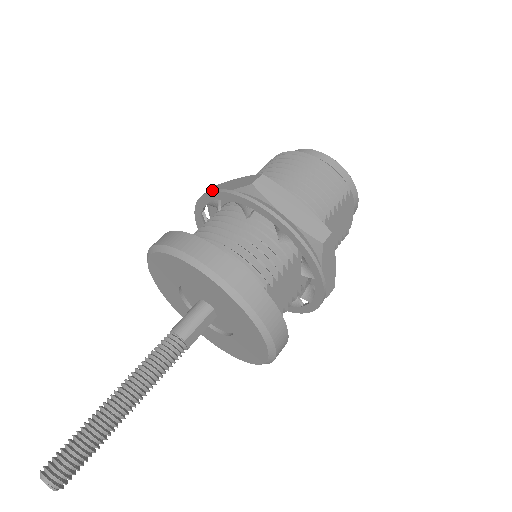
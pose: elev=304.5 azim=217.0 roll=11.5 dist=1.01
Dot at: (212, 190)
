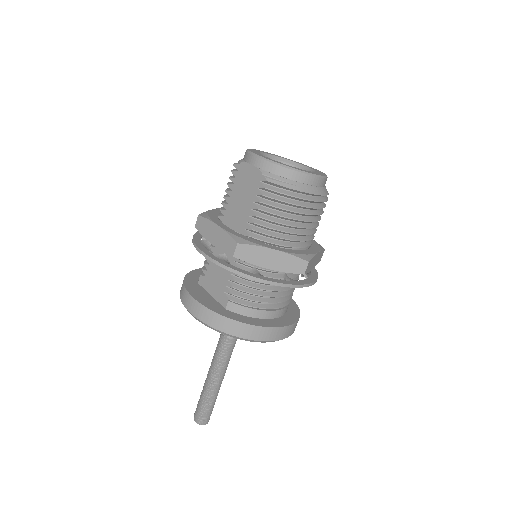
Dot at: (268, 282)
